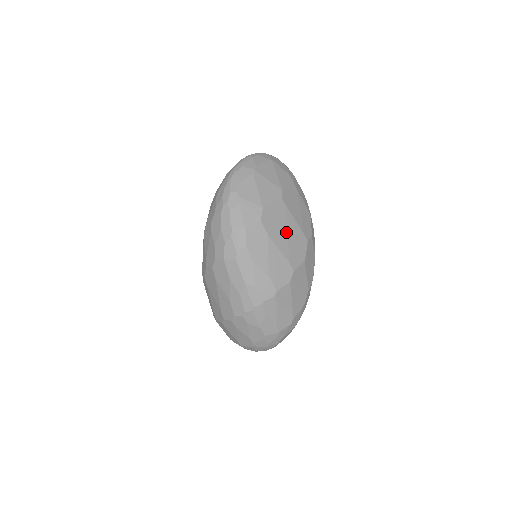
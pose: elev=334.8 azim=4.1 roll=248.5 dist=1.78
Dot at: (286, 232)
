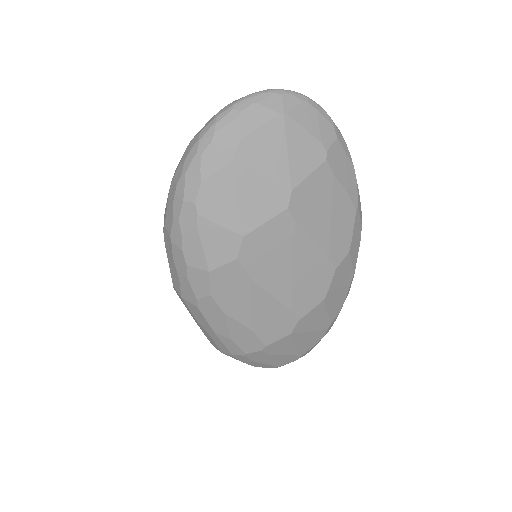
Dot at: (290, 266)
